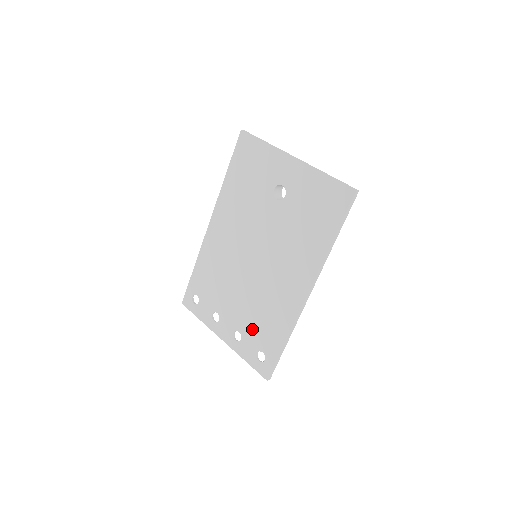
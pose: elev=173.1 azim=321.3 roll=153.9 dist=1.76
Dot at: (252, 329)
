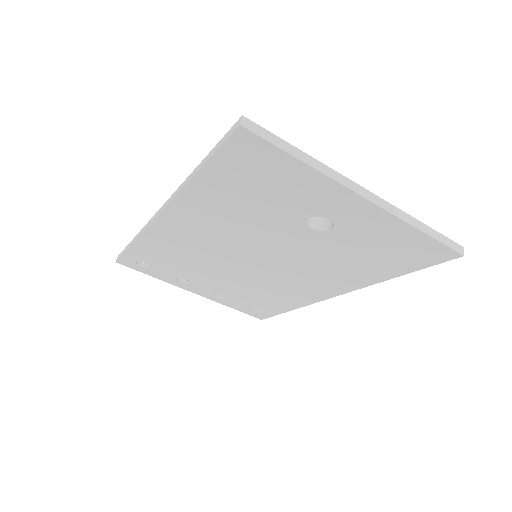
Dot at: (244, 297)
